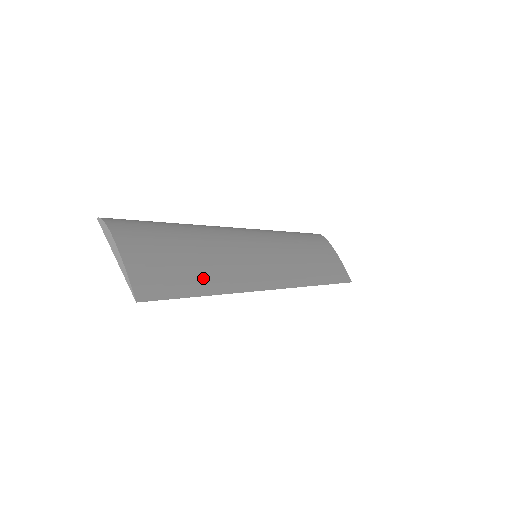
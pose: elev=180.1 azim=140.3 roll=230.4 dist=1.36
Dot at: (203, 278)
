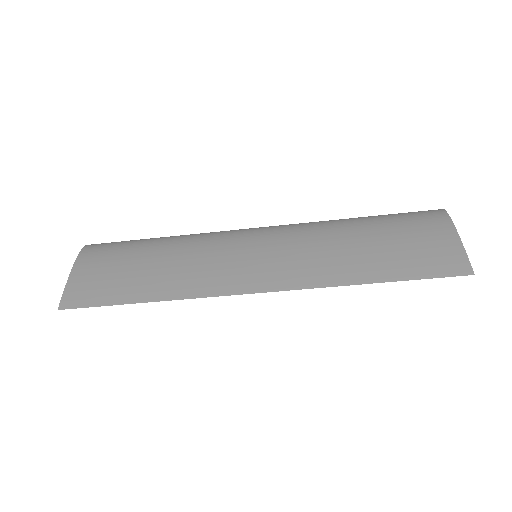
Dot at: (146, 286)
